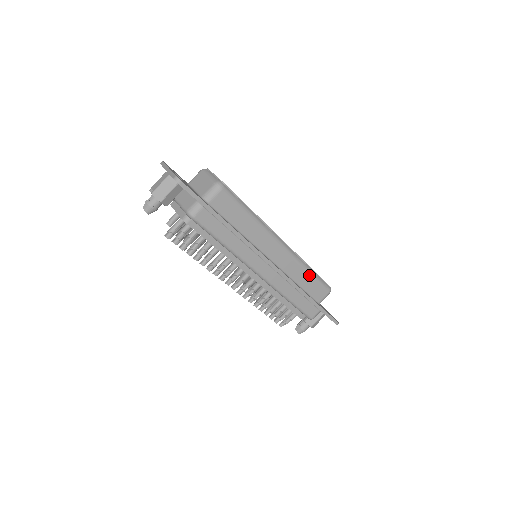
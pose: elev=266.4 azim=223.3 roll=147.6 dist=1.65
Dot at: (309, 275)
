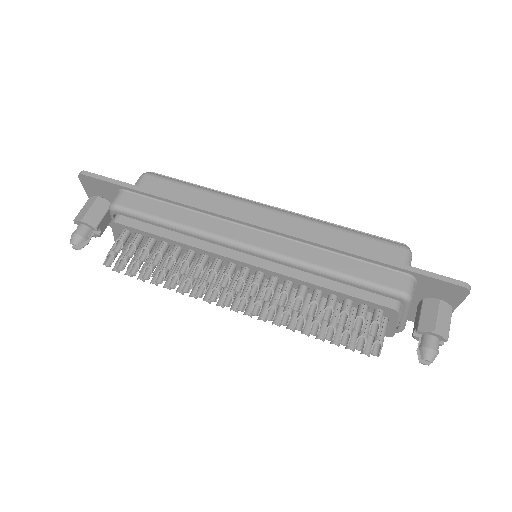
Dot at: (345, 233)
